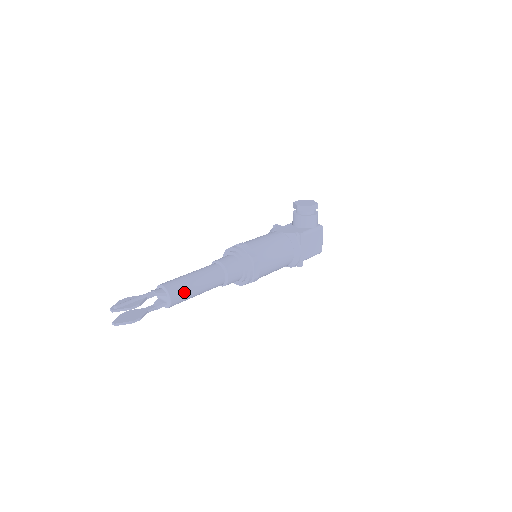
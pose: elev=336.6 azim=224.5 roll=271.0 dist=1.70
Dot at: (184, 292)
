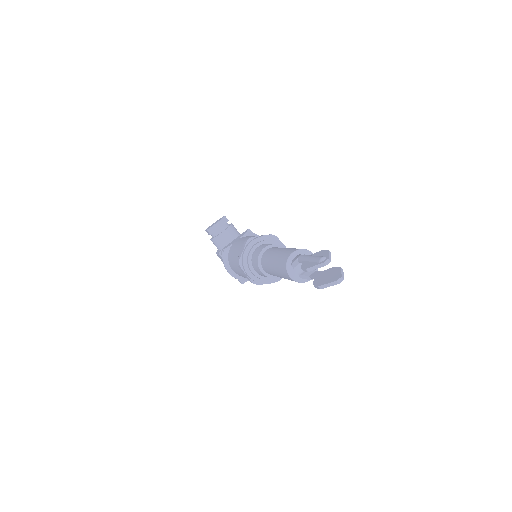
Dot at: occluded
